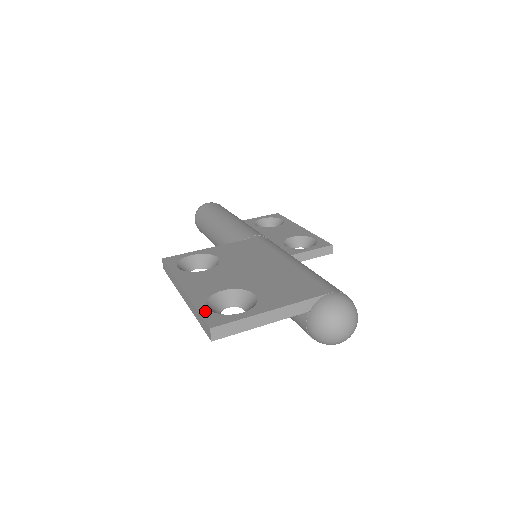
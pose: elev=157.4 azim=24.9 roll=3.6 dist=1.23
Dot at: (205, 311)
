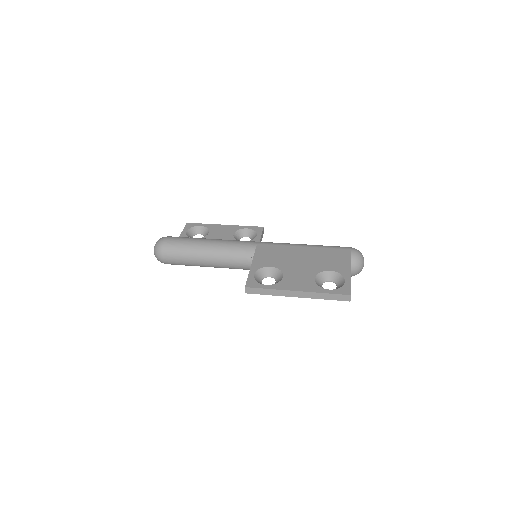
Dot at: (333, 291)
